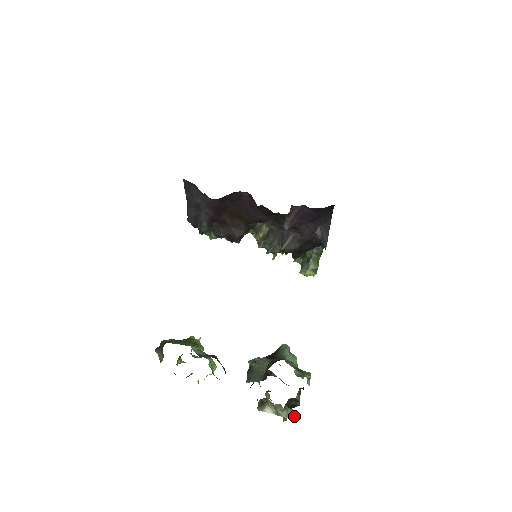
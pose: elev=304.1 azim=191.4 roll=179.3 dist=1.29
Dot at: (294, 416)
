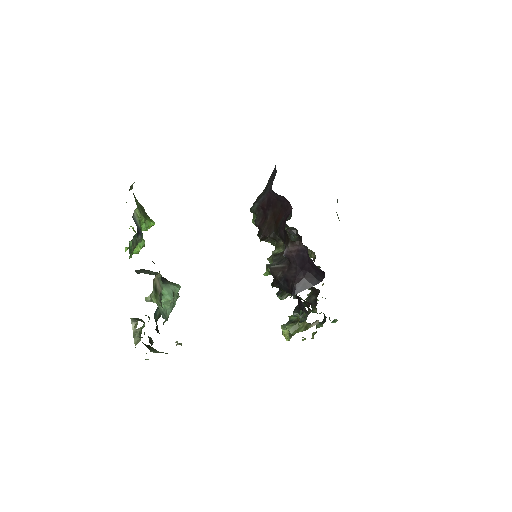
Dot at: occluded
